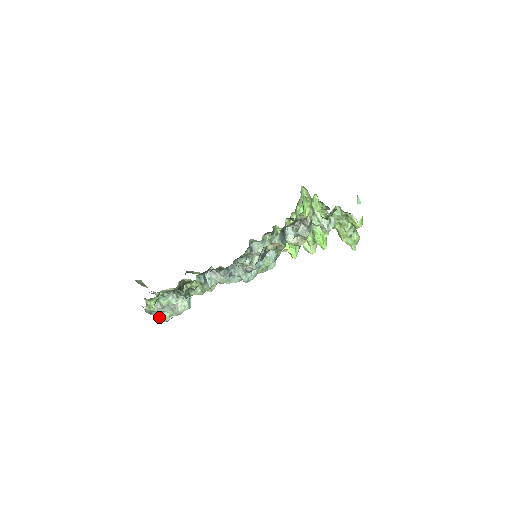
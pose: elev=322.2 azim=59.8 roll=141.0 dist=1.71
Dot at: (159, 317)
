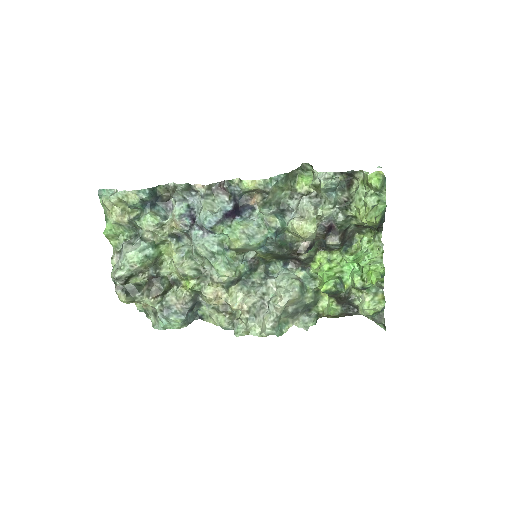
Dot at: (113, 272)
